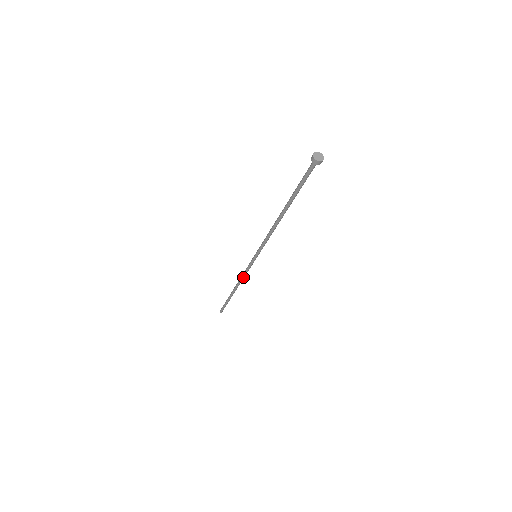
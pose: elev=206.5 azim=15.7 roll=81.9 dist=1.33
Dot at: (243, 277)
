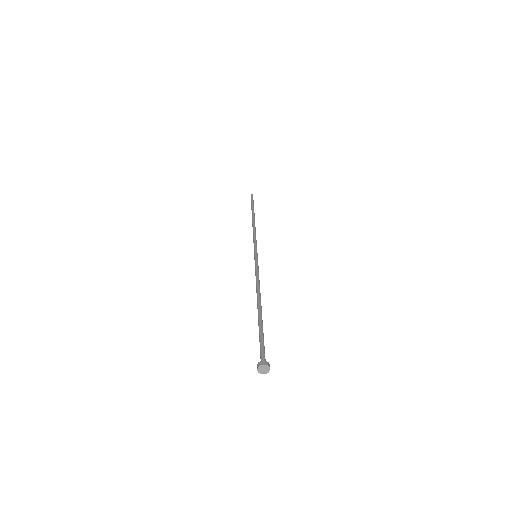
Dot at: occluded
